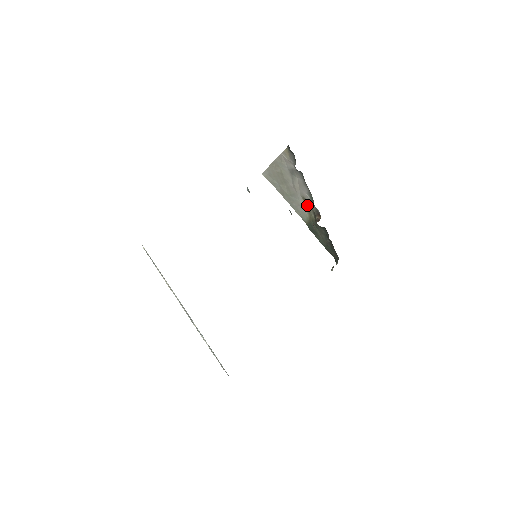
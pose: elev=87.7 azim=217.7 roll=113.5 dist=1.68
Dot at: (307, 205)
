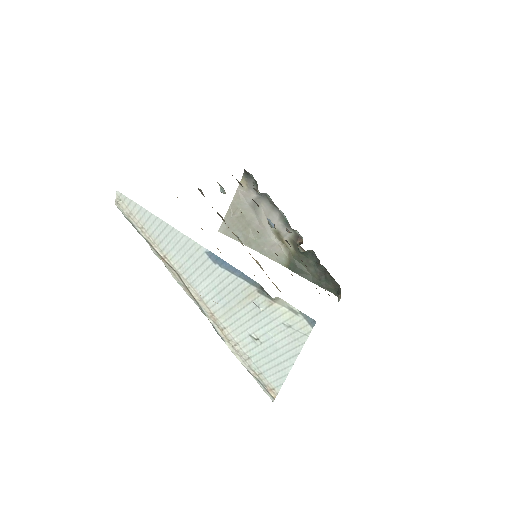
Dot at: (281, 239)
